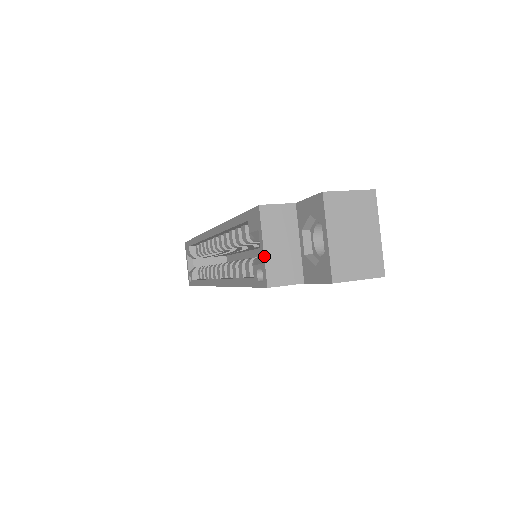
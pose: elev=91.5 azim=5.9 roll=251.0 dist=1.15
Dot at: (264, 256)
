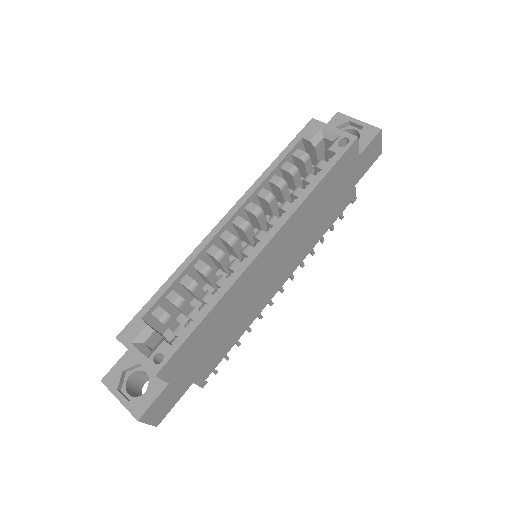
Dot at: occluded
